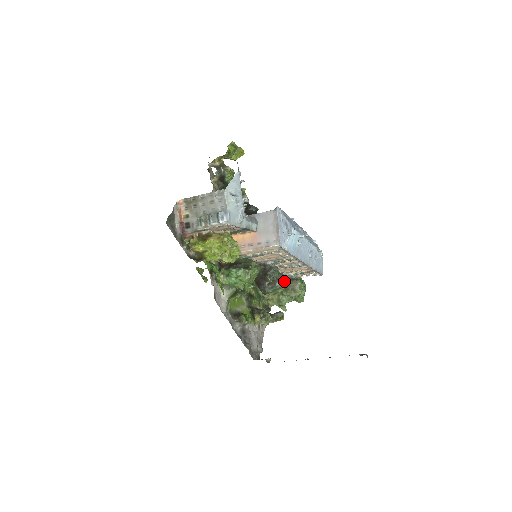
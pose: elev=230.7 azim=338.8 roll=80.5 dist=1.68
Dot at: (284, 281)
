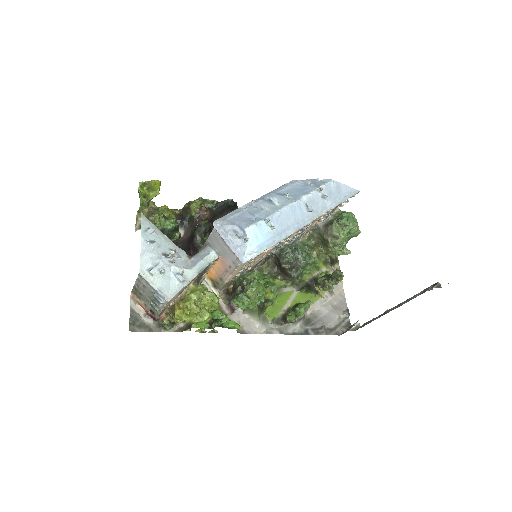
Dot at: (320, 233)
